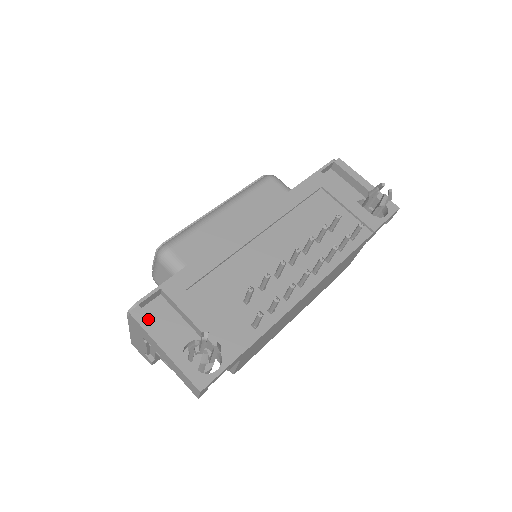
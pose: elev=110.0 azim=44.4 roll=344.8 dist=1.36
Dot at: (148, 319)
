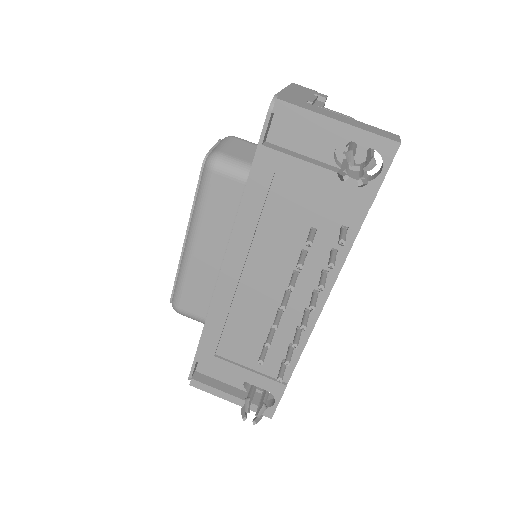
Dot at: (205, 386)
